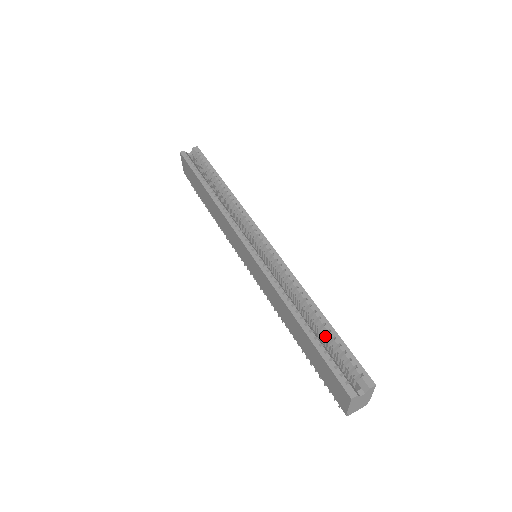
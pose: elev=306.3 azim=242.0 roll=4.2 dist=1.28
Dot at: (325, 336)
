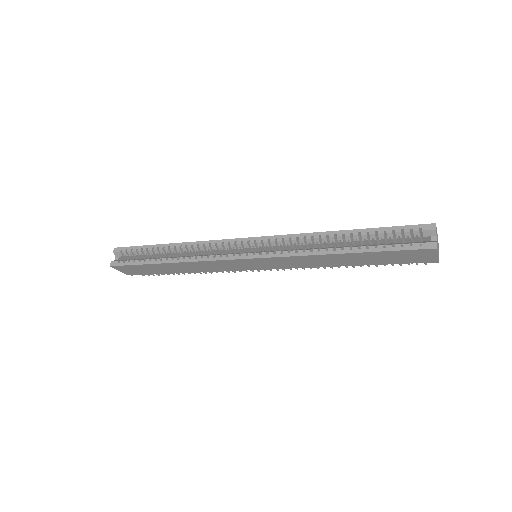
Dot at: (368, 239)
